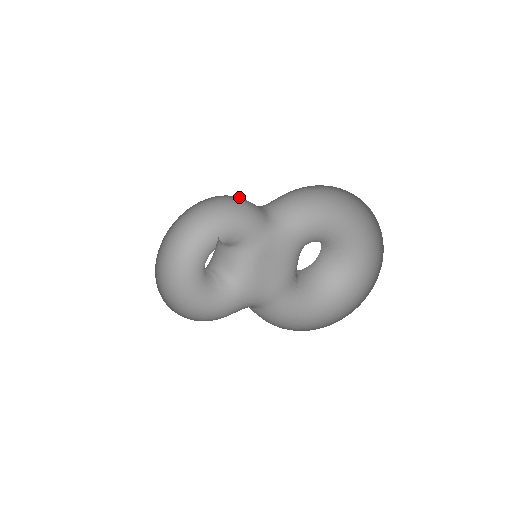
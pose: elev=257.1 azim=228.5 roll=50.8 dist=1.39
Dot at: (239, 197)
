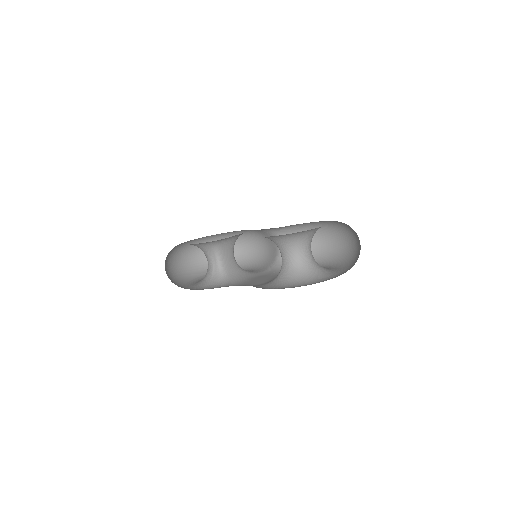
Dot at: (263, 240)
